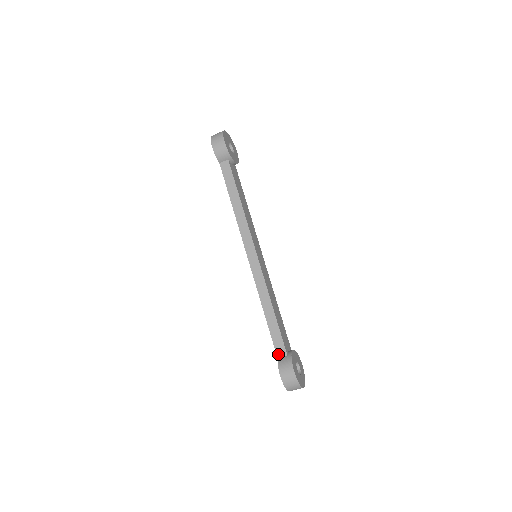
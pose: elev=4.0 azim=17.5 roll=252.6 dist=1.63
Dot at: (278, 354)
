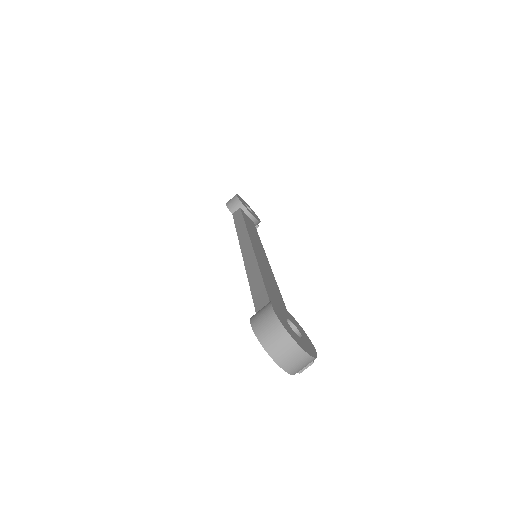
Dot at: occluded
